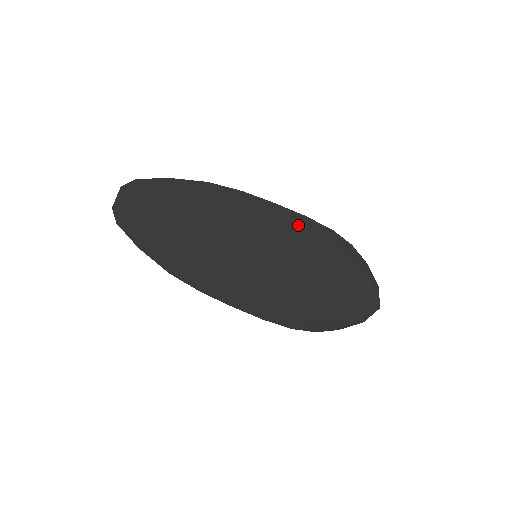
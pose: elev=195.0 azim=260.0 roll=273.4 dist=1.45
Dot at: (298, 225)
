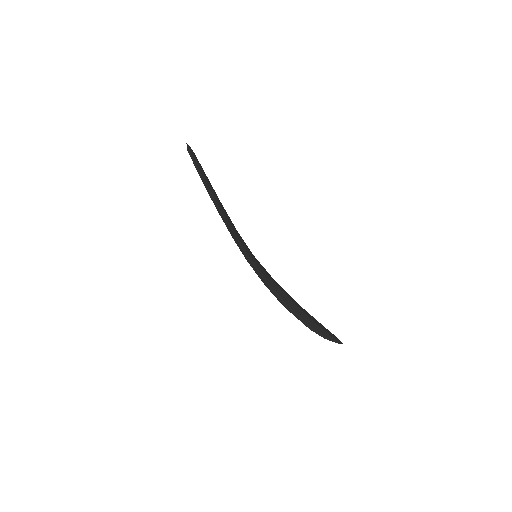
Dot at: occluded
